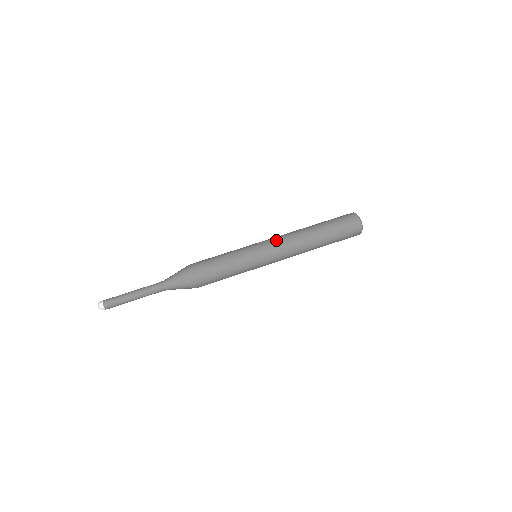
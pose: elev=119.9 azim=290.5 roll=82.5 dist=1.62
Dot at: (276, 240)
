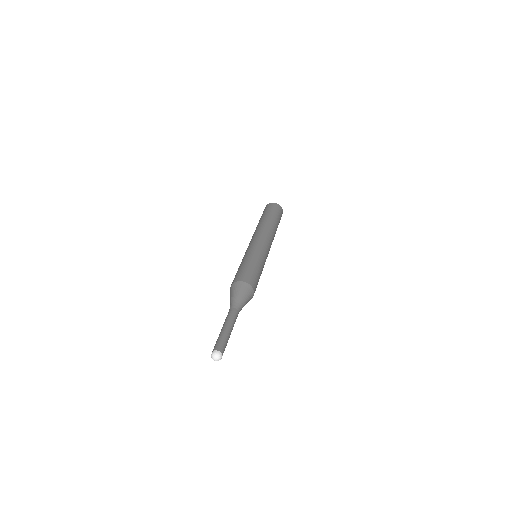
Dot at: (262, 237)
